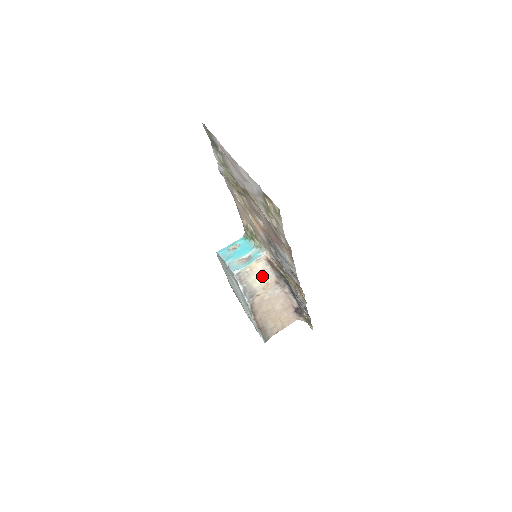
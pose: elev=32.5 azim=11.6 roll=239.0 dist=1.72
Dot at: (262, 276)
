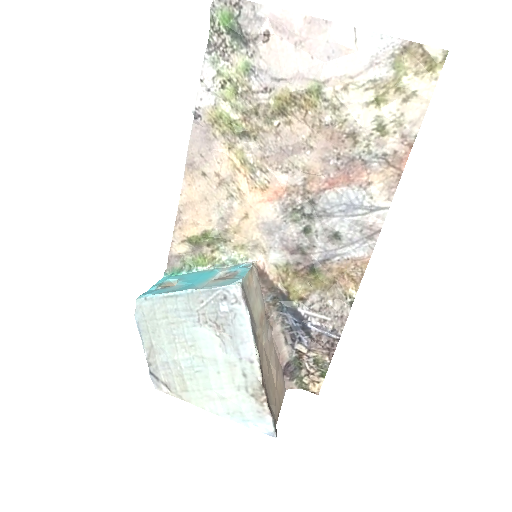
Dot at: (257, 300)
